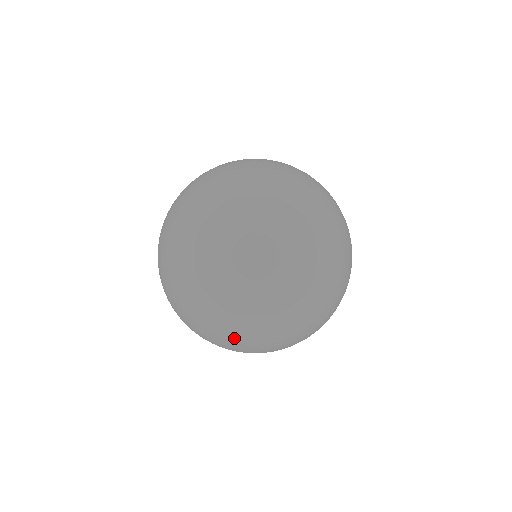
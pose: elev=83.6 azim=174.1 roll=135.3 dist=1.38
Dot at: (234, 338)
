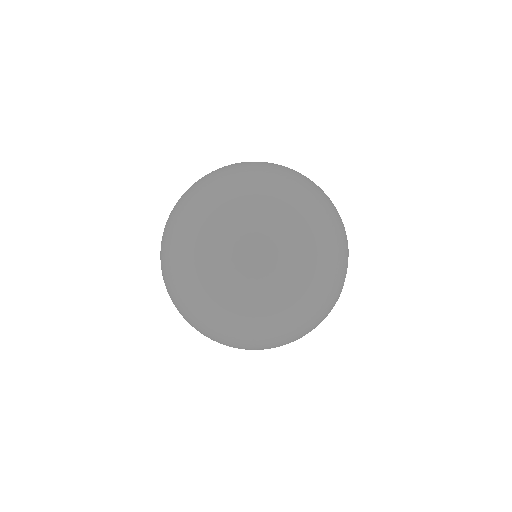
Dot at: occluded
